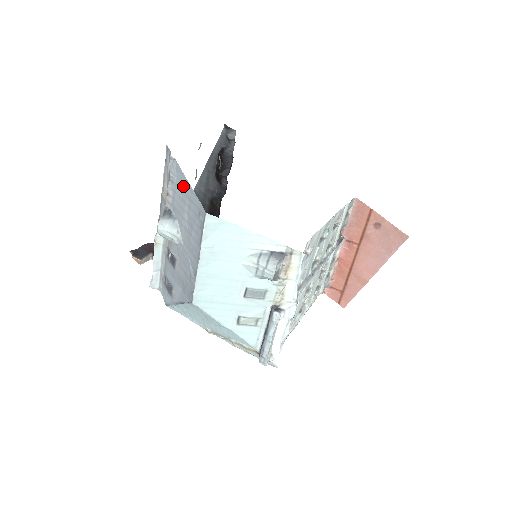
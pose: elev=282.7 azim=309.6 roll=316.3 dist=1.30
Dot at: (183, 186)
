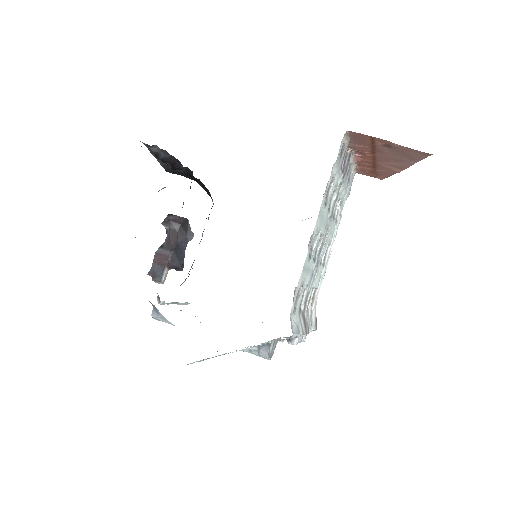
Dot at: occluded
